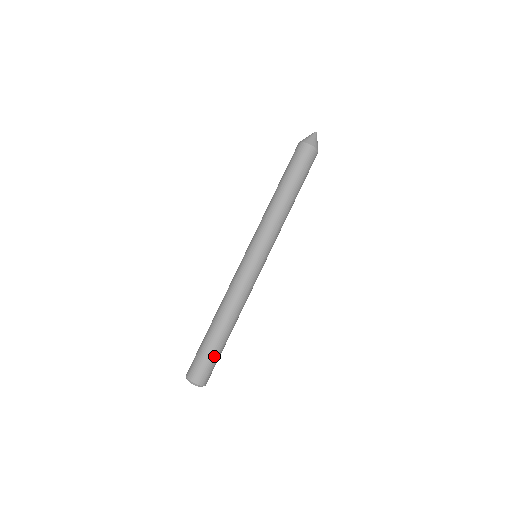
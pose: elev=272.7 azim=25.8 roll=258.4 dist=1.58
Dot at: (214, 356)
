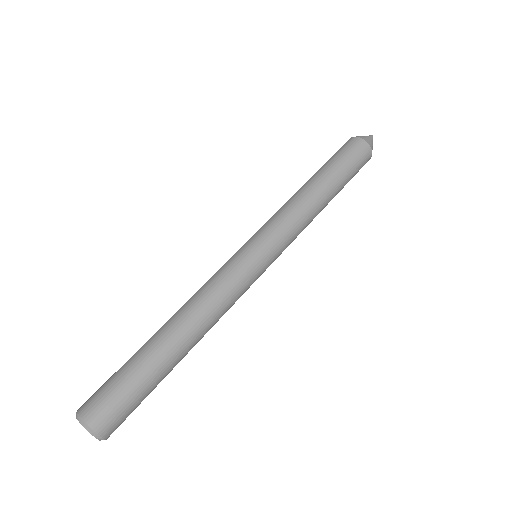
Dot at: (141, 386)
